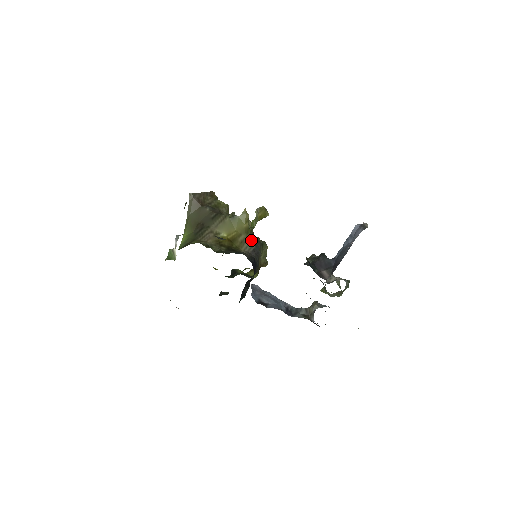
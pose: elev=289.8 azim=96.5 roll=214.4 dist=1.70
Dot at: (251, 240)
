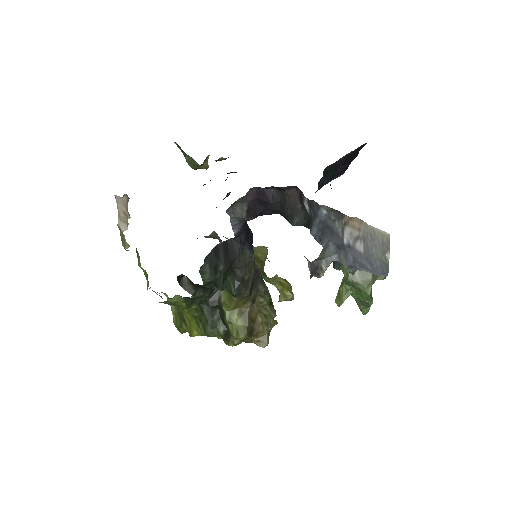
Dot at: occluded
